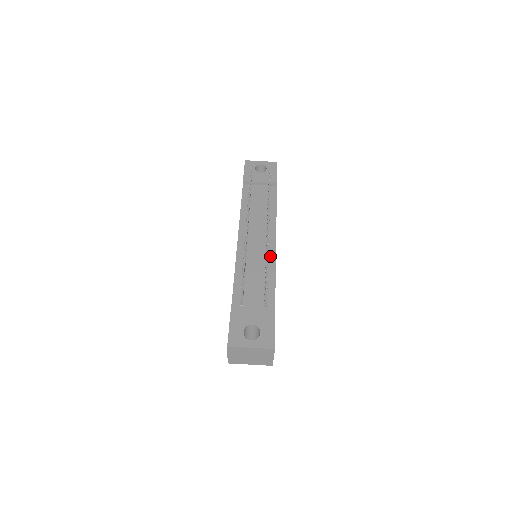
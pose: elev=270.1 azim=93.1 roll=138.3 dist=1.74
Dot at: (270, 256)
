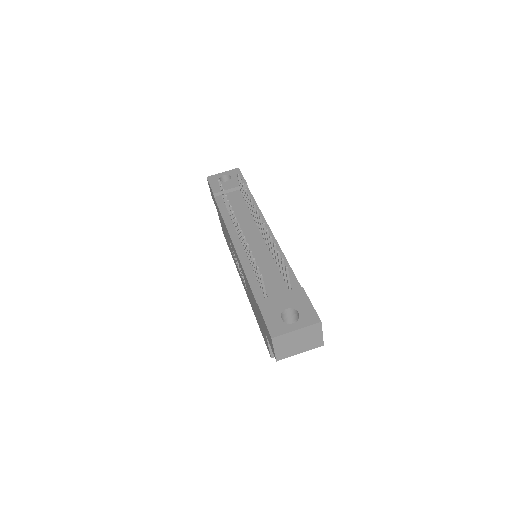
Dot at: occluded
